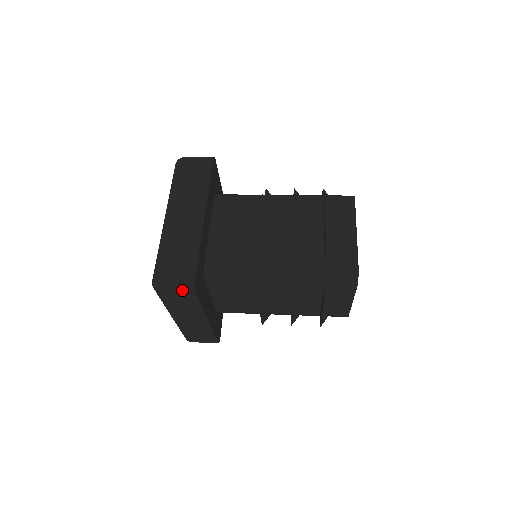
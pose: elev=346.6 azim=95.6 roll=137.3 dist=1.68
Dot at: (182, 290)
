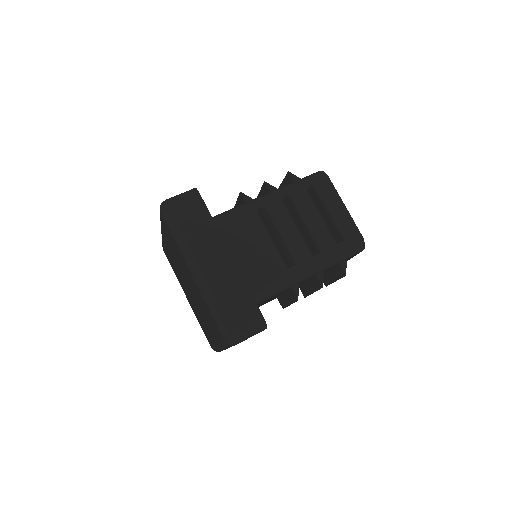
Dot at: (256, 333)
